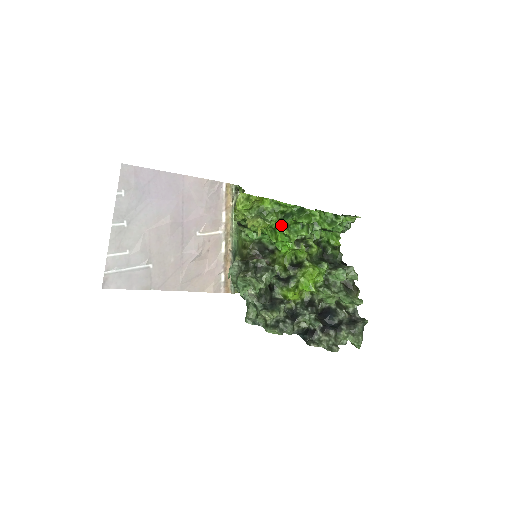
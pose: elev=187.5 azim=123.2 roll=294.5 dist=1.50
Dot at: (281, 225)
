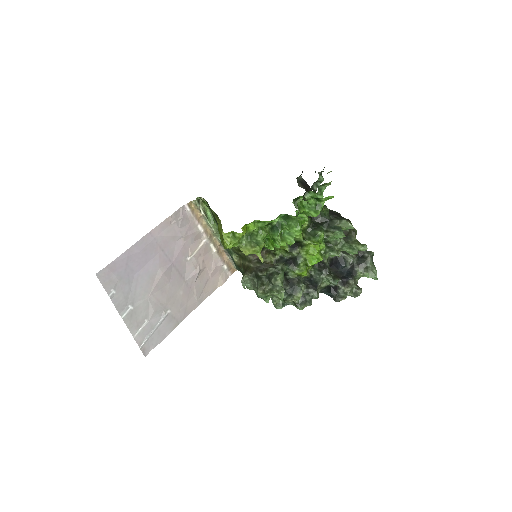
Dot at: (275, 240)
